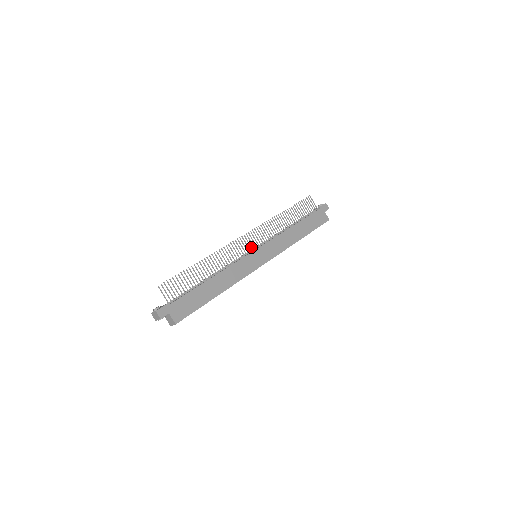
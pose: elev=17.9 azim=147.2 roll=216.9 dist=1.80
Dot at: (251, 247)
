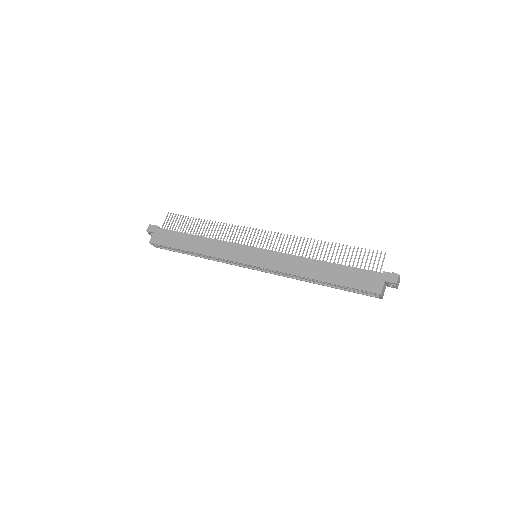
Dot at: (257, 244)
